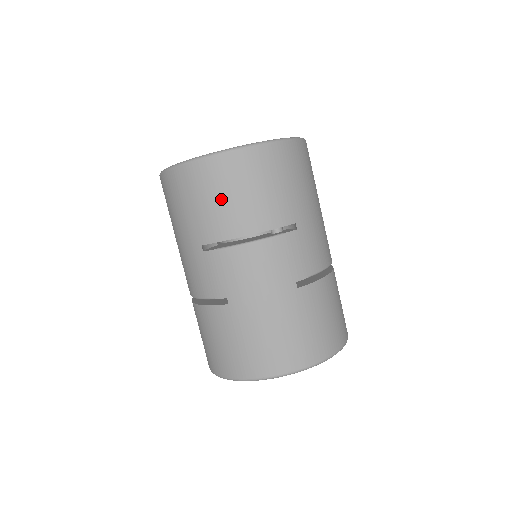
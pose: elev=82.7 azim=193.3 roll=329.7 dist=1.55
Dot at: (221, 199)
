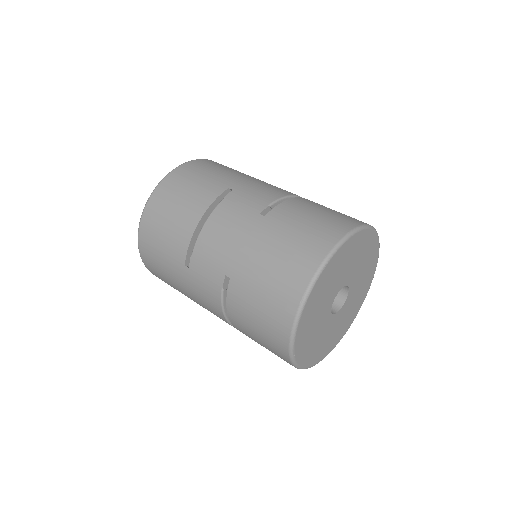
Dot at: (167, 223)
